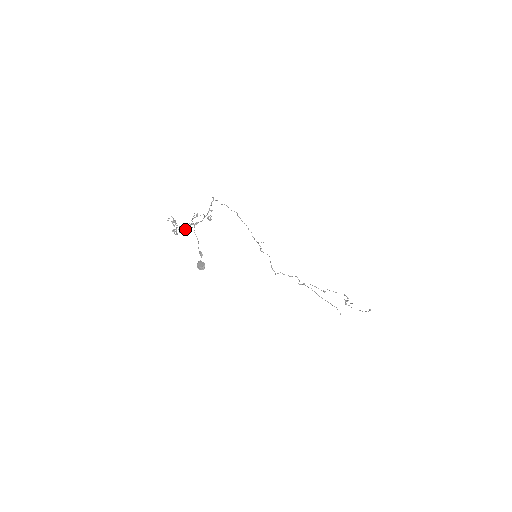
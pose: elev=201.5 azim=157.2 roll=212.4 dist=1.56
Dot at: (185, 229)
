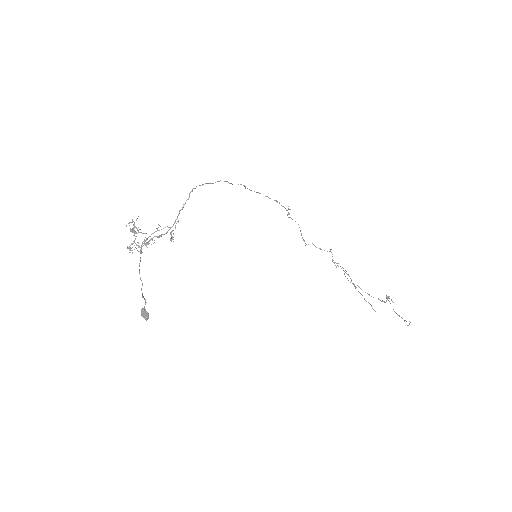
Dot at: (144, 244)
